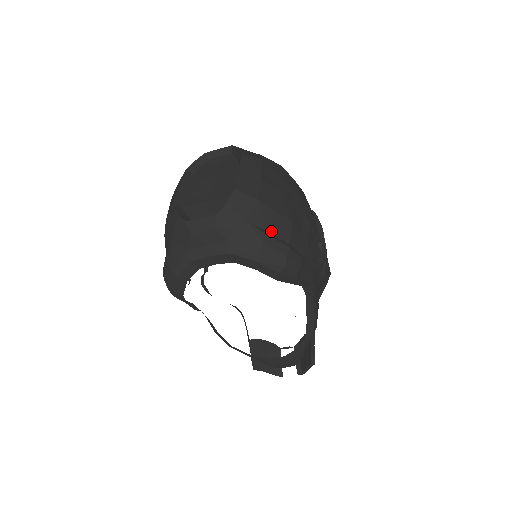
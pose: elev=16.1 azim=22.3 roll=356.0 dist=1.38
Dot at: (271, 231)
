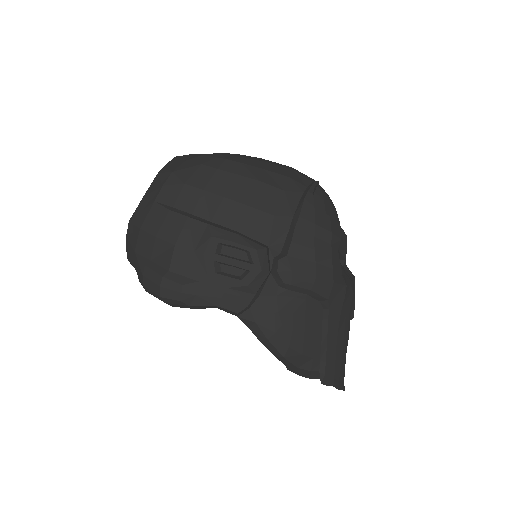
Dot at: (154, 259)
